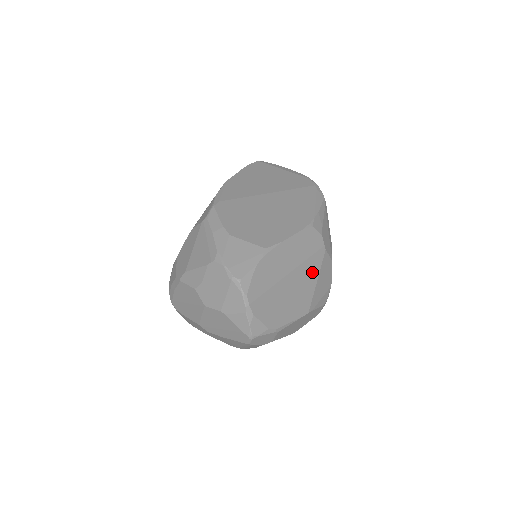
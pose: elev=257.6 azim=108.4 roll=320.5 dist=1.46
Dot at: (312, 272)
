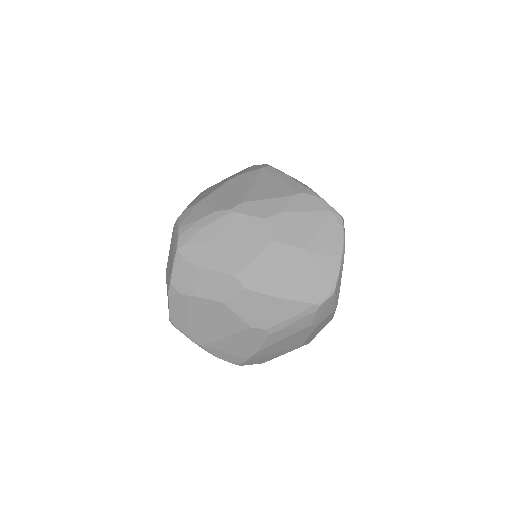
Dot at: occluded
